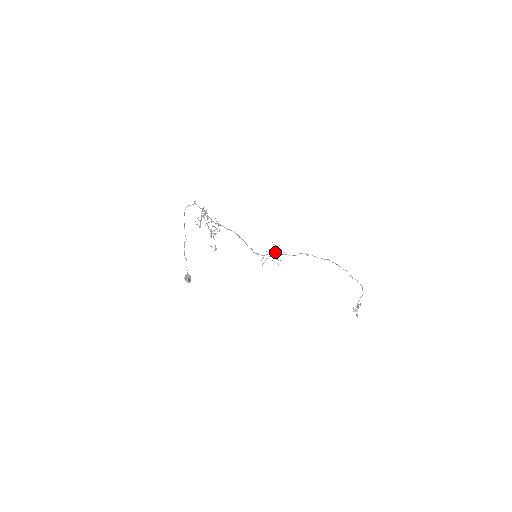
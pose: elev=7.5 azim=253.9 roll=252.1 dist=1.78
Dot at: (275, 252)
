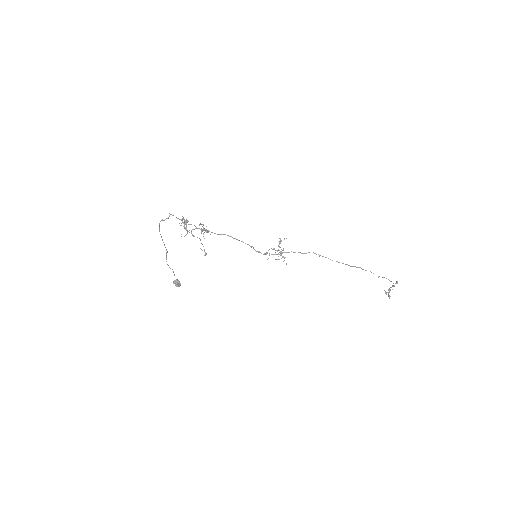
Dot at: occluded
